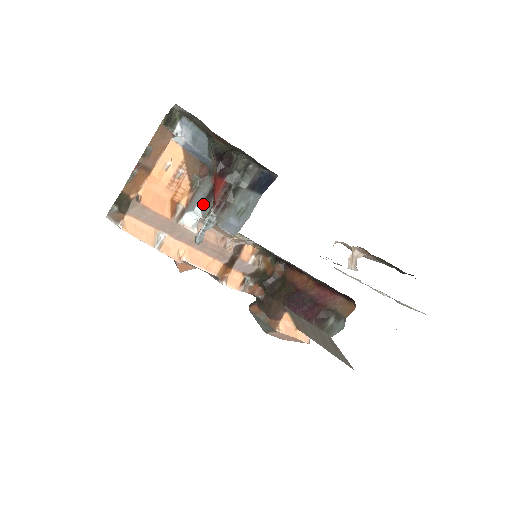
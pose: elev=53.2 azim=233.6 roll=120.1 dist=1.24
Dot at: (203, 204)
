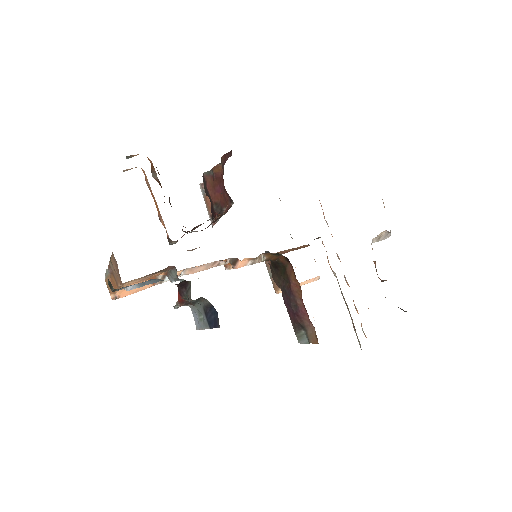
Dot at: (178, 280)
